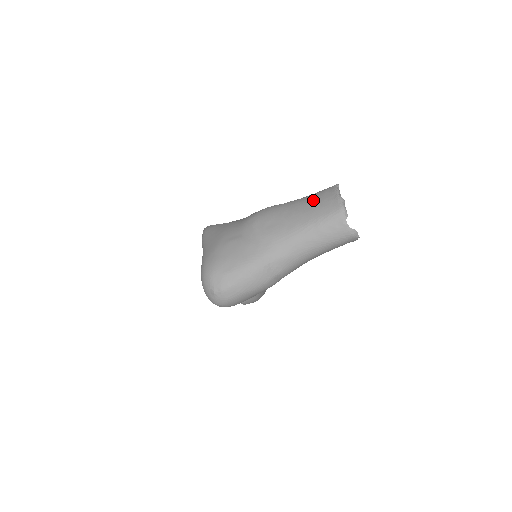
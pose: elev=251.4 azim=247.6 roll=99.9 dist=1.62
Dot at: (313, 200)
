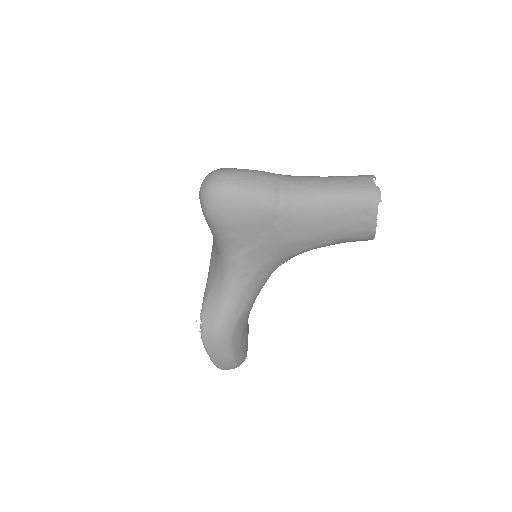
Dot at: occluded
